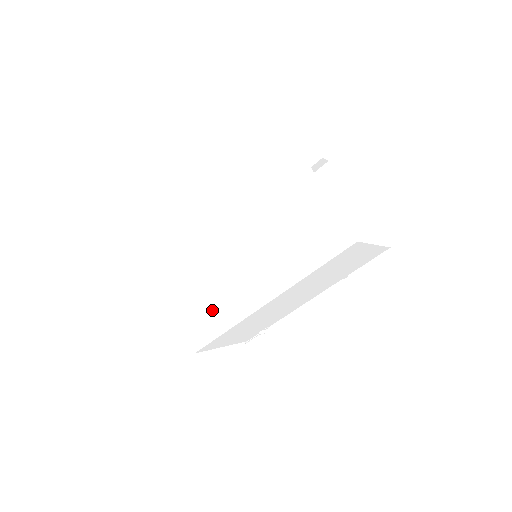
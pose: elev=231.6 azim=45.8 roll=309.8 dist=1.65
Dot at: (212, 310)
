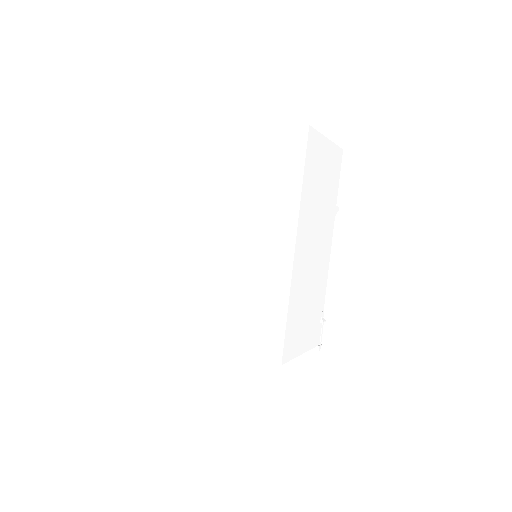
Dot at: (260, 310)
